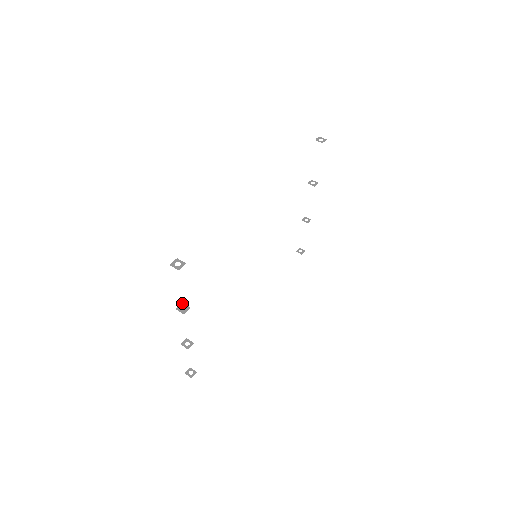
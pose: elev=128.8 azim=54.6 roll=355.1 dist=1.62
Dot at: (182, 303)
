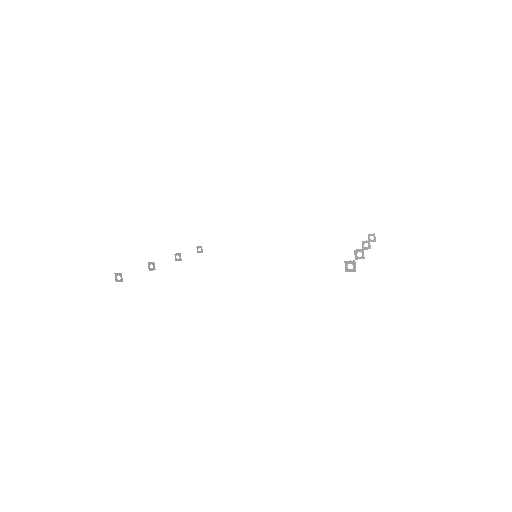
Dot at: occluded
